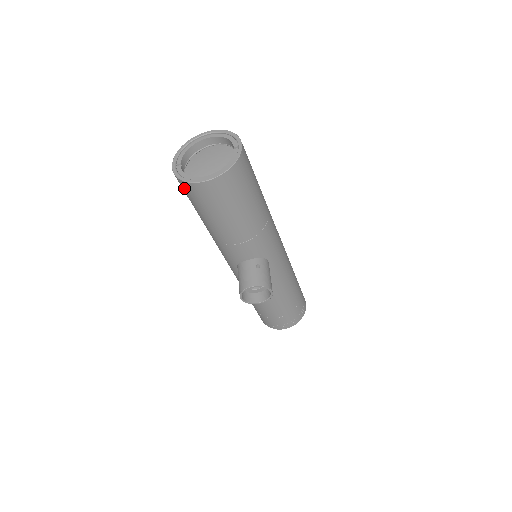
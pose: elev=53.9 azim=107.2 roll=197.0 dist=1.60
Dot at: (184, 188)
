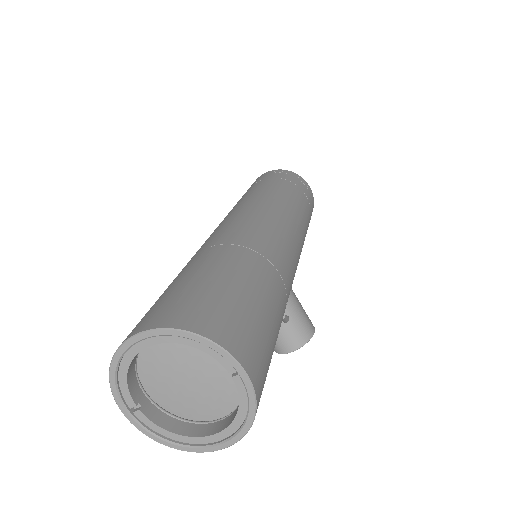
Dot at: occluded
